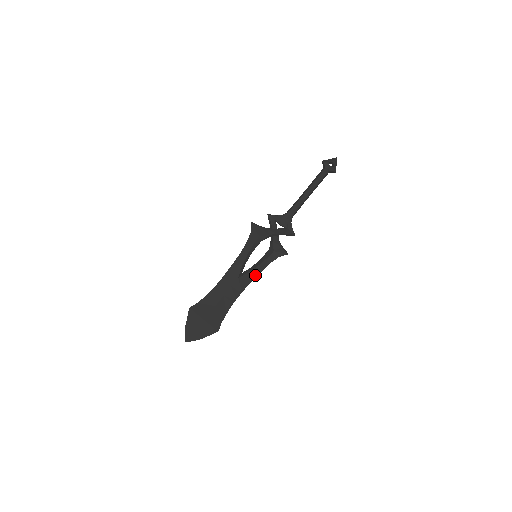
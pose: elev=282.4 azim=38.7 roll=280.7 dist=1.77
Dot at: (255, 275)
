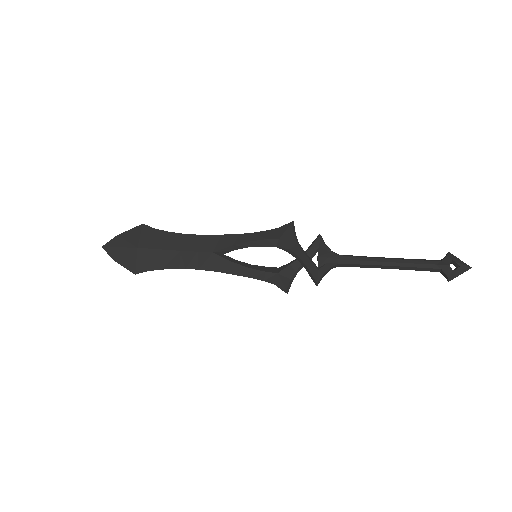
Dot at: (232, 271)
